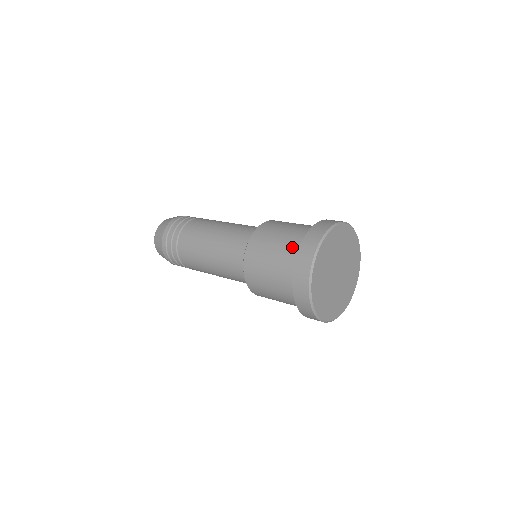
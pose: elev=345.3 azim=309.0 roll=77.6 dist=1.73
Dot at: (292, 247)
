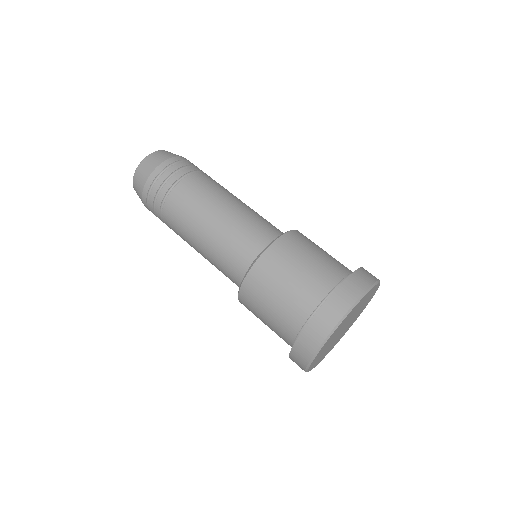
Dot at: (326, 278)
